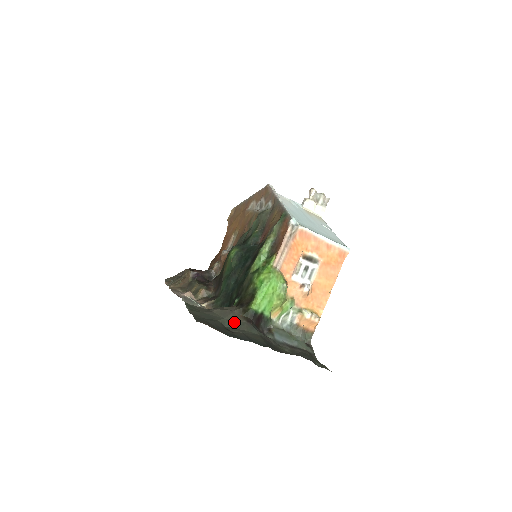
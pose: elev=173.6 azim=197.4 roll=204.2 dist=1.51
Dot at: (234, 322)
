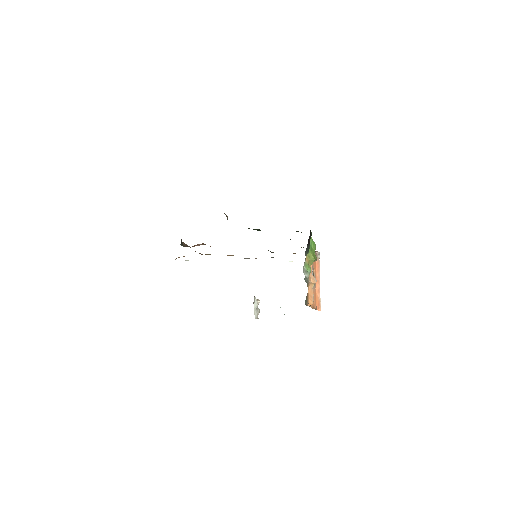
Dot at: occluded
